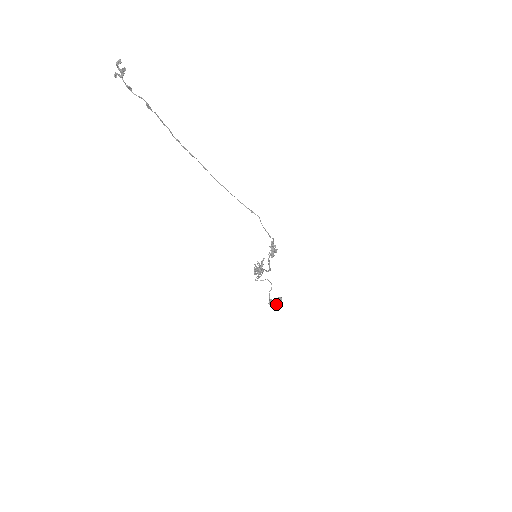
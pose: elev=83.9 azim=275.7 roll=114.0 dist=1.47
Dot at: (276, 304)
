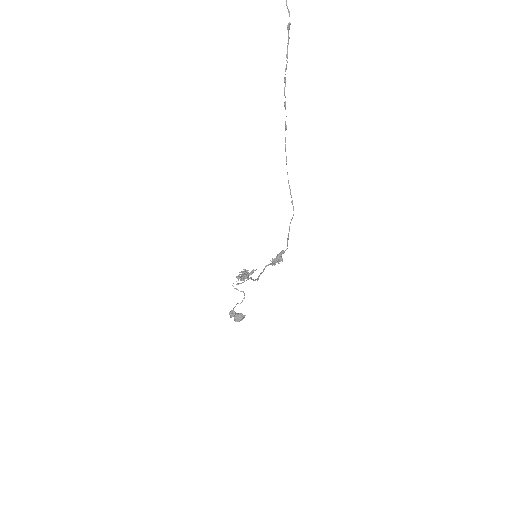
Dot at: (236, 318)
